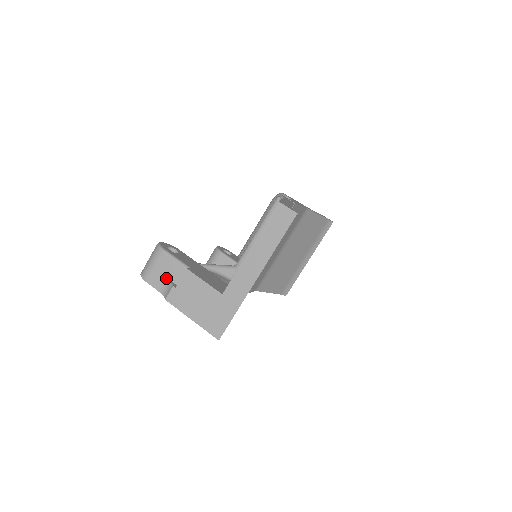
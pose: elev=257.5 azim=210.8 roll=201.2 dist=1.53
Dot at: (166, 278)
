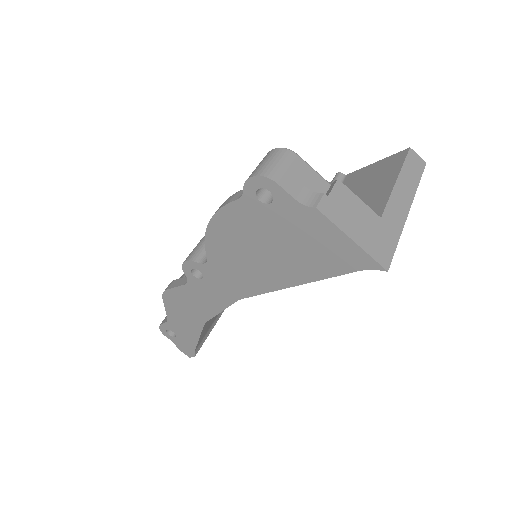
Dot at: (304, 186)
